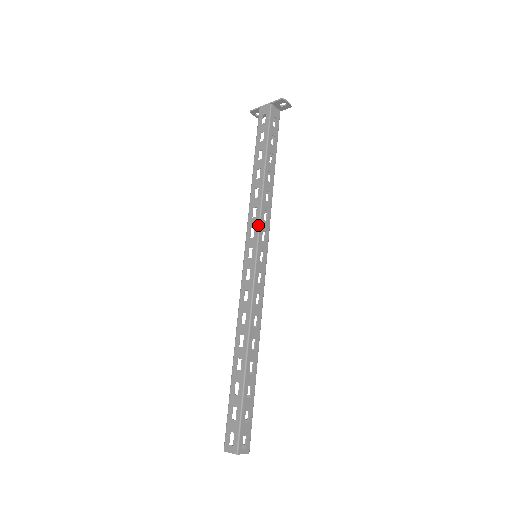
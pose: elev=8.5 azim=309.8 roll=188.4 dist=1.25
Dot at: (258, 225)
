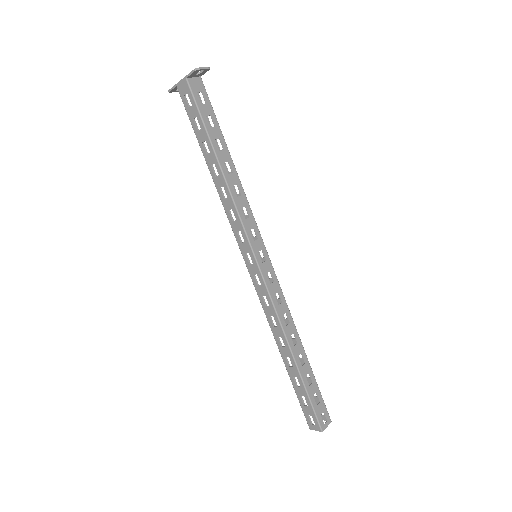
Dot at: (243, 229)
